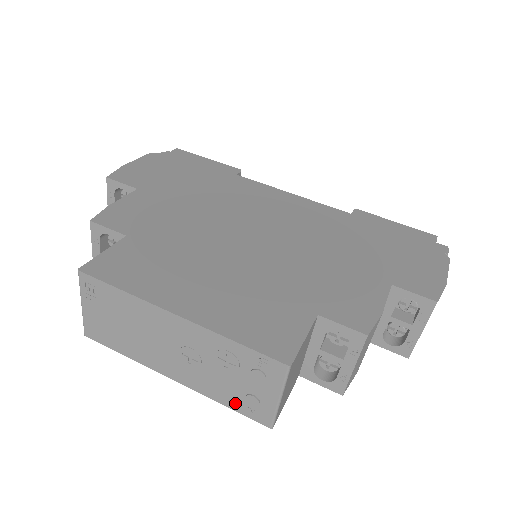
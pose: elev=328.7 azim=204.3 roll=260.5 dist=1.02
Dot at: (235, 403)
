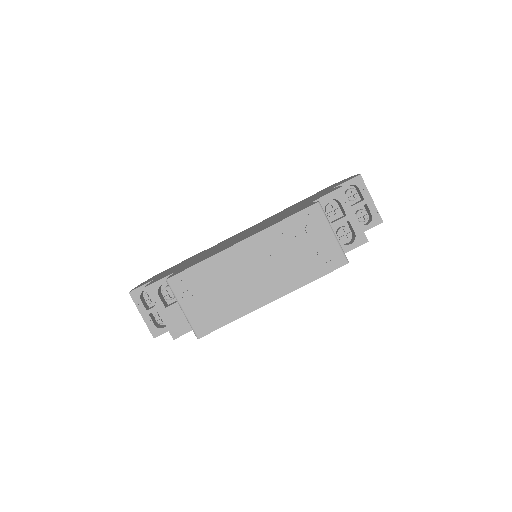
Dot at: (317, 269)
